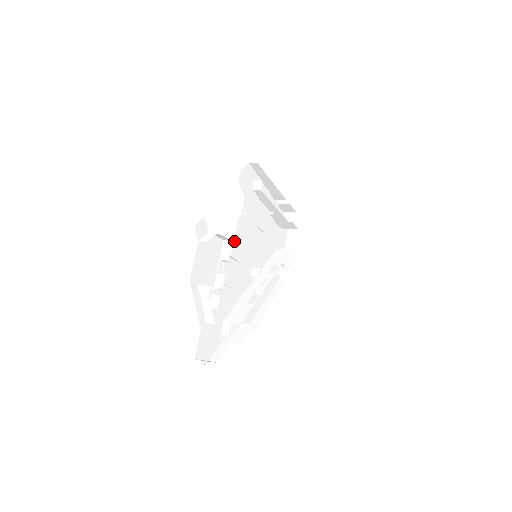
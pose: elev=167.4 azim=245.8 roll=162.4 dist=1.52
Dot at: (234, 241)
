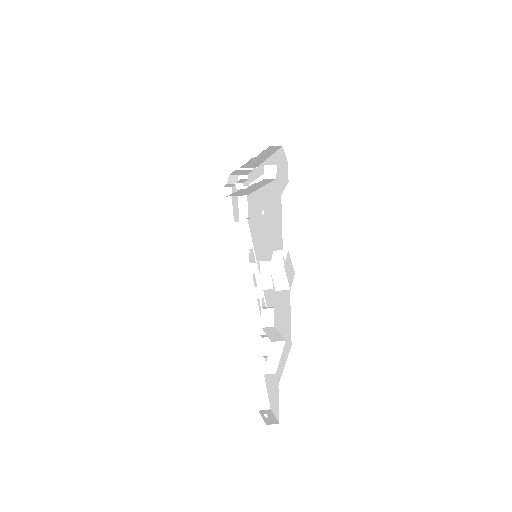
Dot at: occluded
